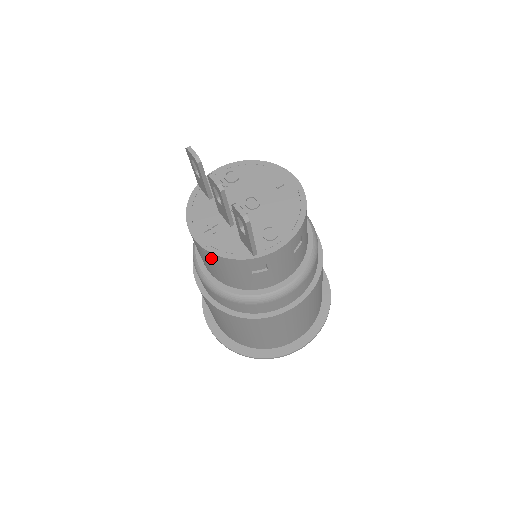
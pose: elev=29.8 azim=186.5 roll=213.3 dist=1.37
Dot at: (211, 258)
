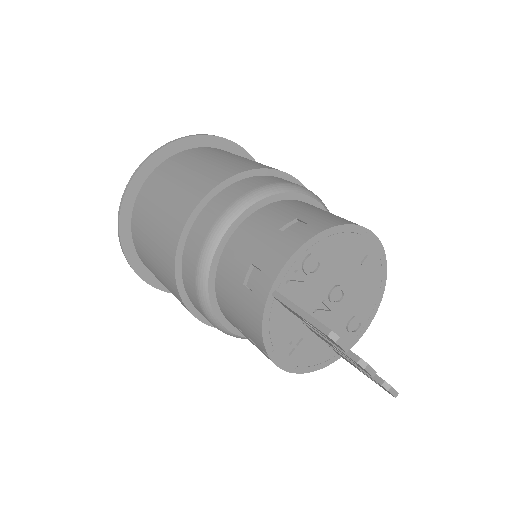
Dot at: occluded
